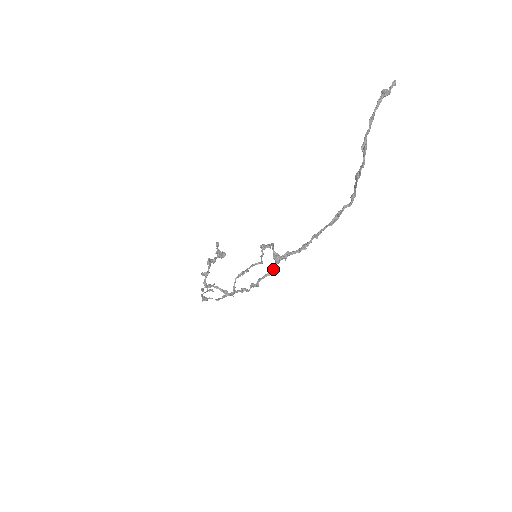
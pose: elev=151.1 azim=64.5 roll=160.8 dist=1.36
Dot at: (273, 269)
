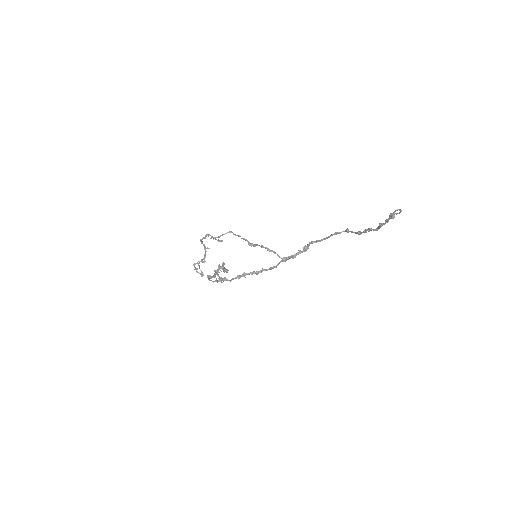
Dot at: (281, 261)
